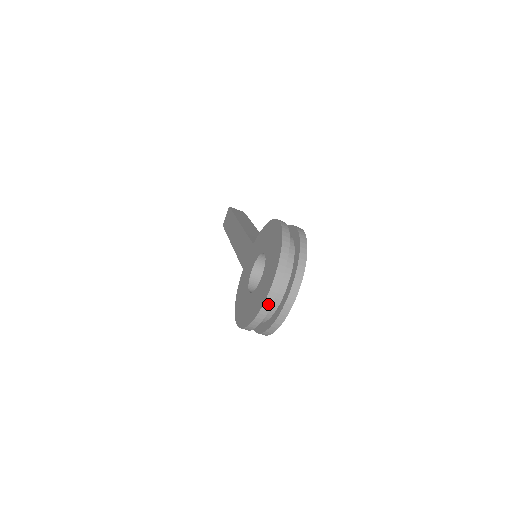
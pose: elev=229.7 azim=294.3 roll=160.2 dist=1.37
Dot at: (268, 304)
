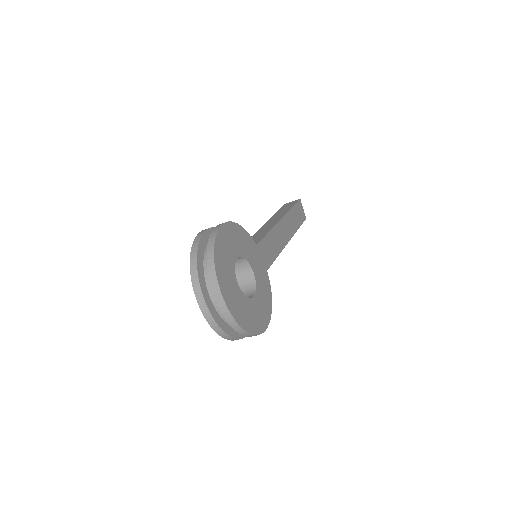
Dot at: (208, 317)
